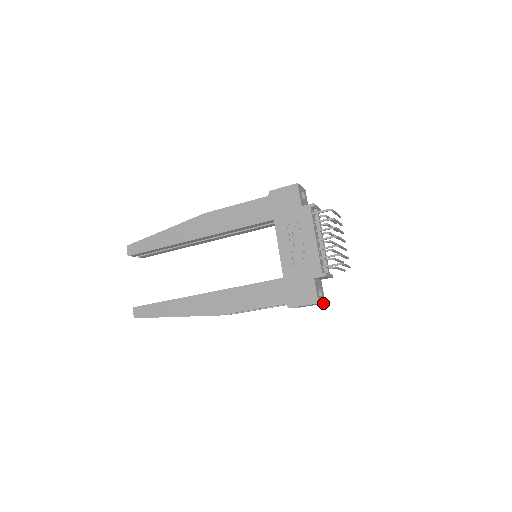
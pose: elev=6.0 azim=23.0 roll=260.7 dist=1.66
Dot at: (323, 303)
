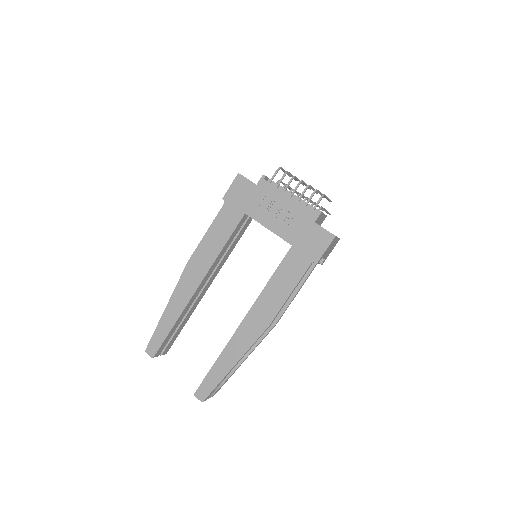
Dot at: (338, 239)
